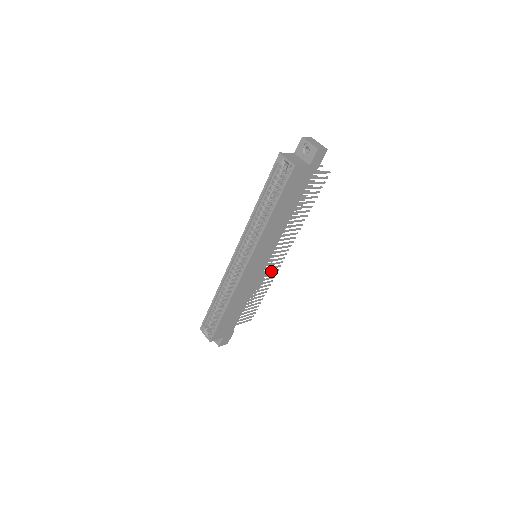
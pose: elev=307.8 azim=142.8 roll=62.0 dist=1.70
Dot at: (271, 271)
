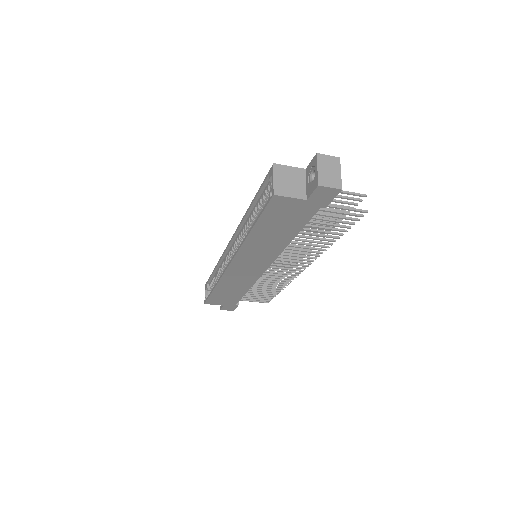
Dot at: (282, 276)
